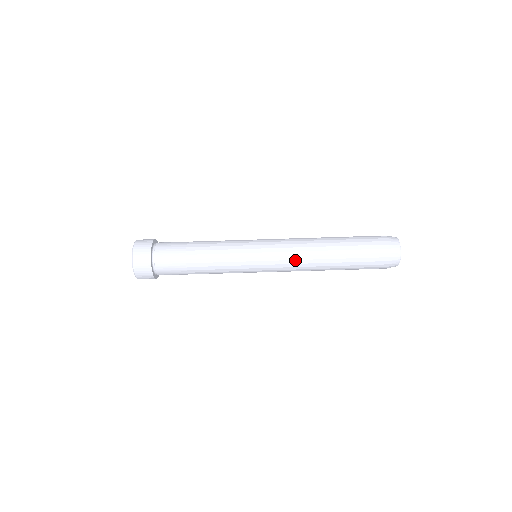
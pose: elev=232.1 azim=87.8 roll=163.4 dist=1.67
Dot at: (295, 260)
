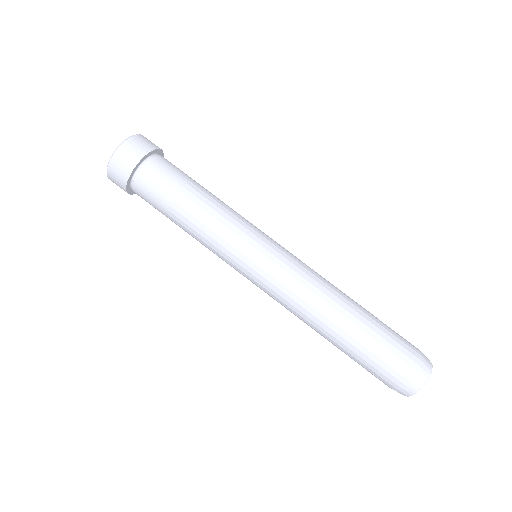
Dot at: (306, 280)
